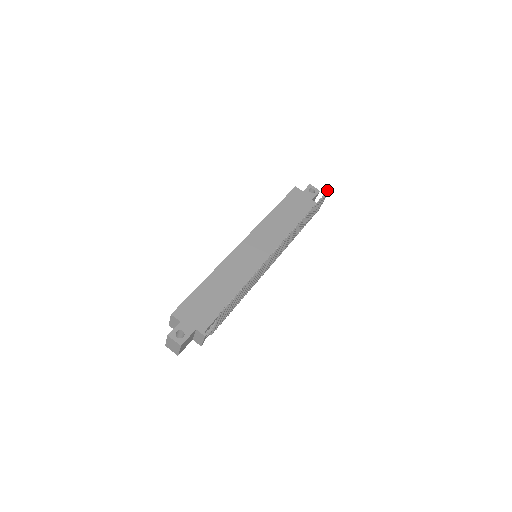
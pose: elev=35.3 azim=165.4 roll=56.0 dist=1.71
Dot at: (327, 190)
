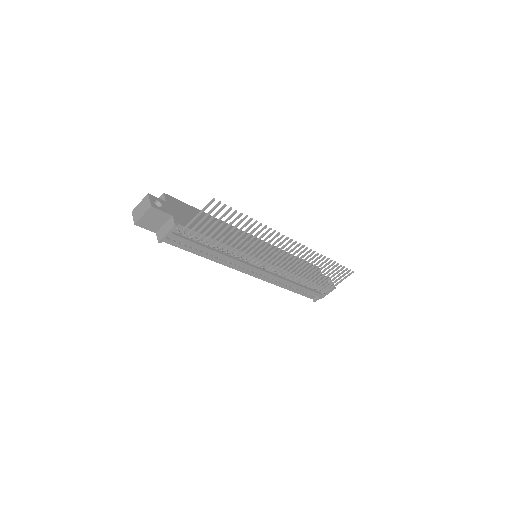
Dot at: (350, 269)
